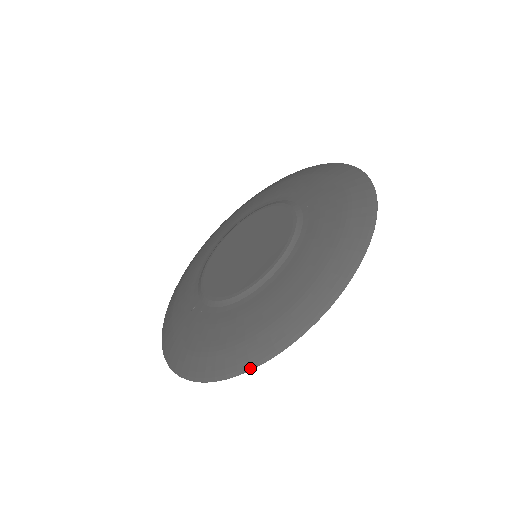
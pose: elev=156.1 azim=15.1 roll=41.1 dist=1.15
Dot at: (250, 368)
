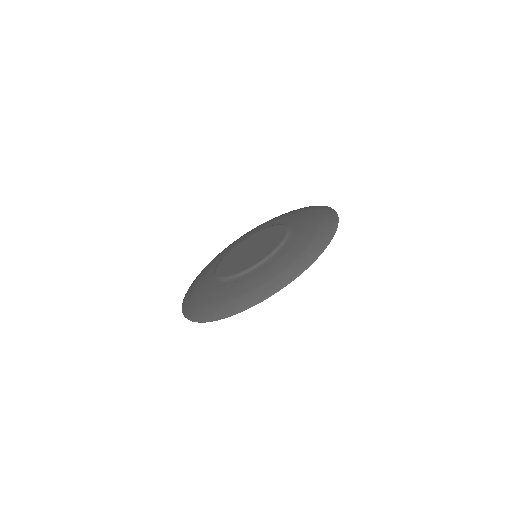
Dot at: (305, 269)
